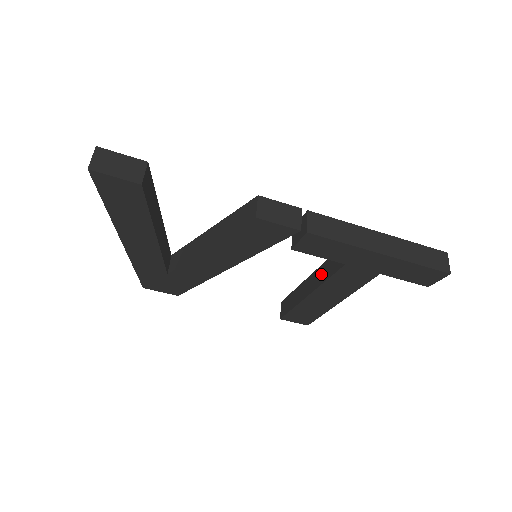
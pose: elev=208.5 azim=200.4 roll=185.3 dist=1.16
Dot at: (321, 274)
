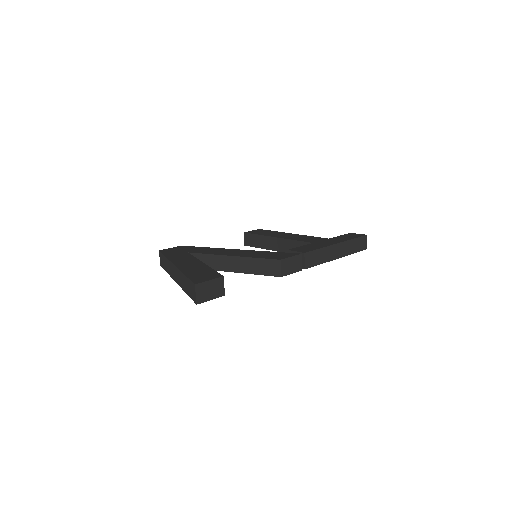
Dot at: (289, 246)
